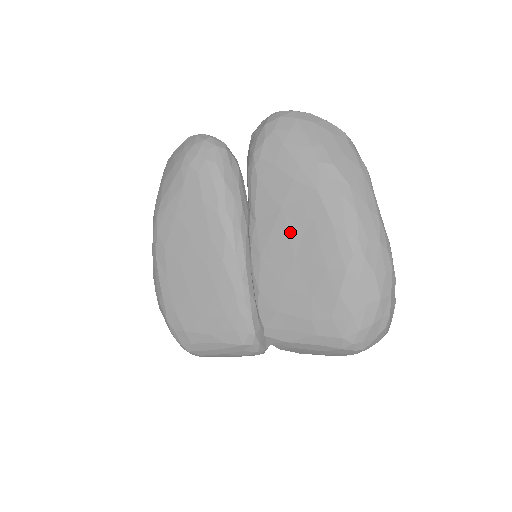
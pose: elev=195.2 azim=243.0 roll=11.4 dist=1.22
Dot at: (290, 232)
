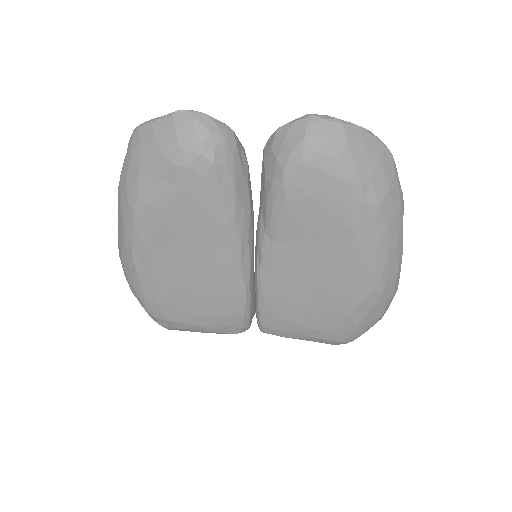
Dot at: (313, 262)
